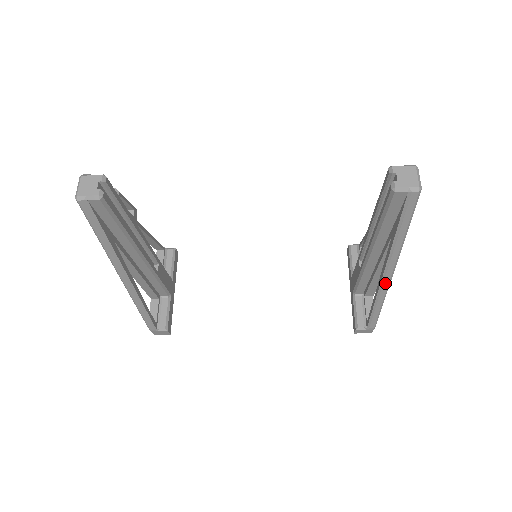
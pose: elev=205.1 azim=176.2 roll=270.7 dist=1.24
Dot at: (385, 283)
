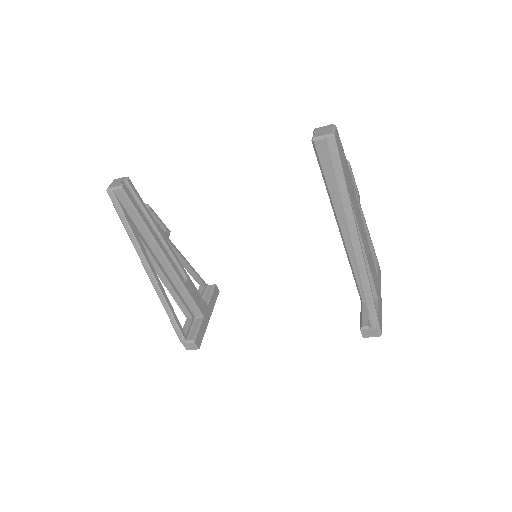
Dot at: (356, 254)
